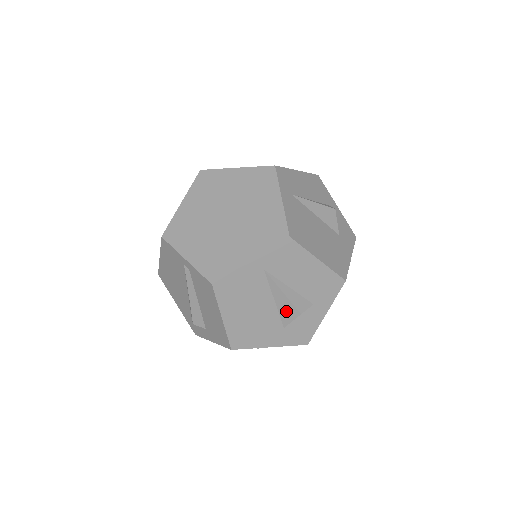
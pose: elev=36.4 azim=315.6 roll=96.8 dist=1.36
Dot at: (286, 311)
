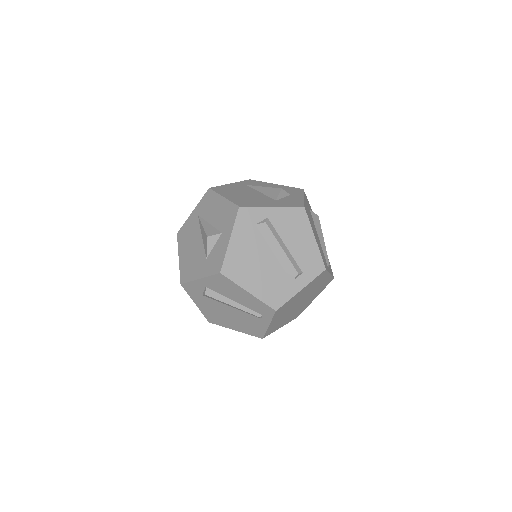
Dot at: (205, 241)
